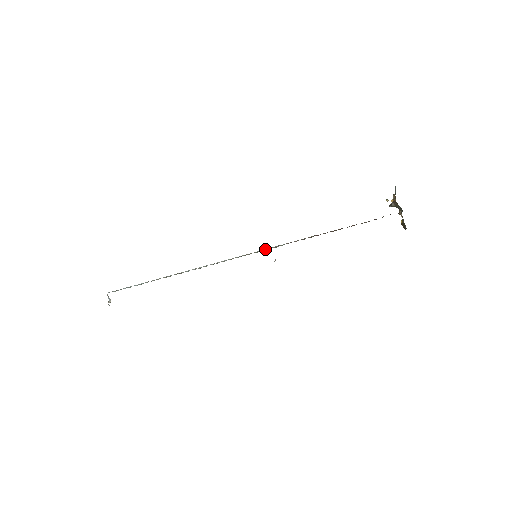
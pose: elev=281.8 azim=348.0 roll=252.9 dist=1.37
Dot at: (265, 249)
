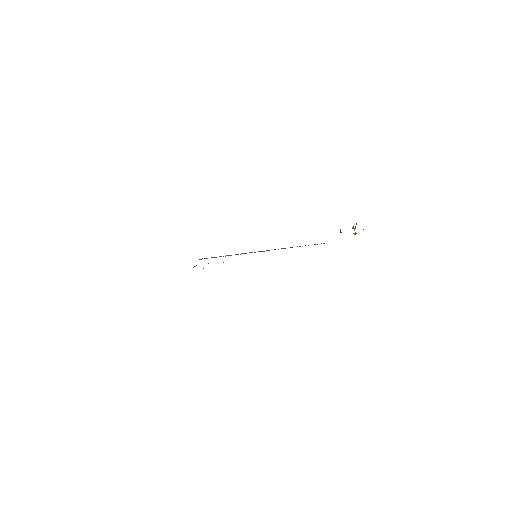
Dot at: (260, 251)
